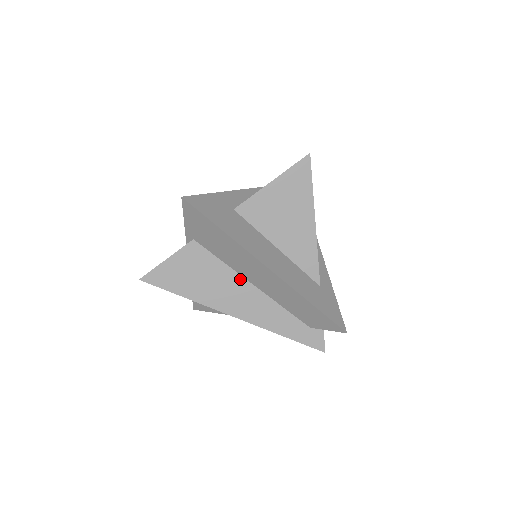
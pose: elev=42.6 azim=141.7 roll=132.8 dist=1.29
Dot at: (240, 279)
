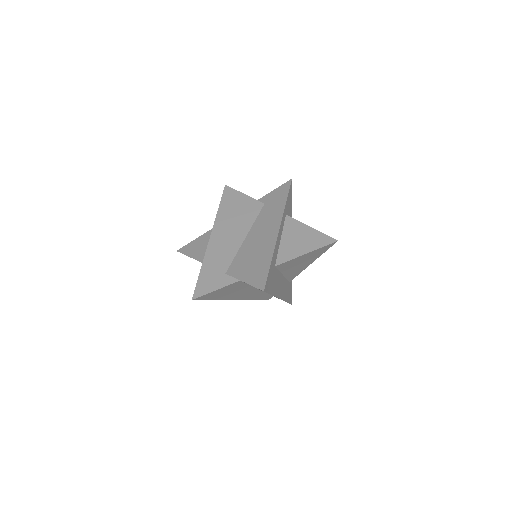
Dot at: (252, 288)
